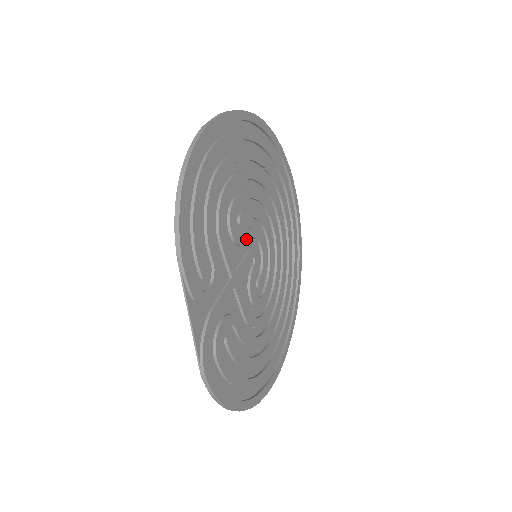
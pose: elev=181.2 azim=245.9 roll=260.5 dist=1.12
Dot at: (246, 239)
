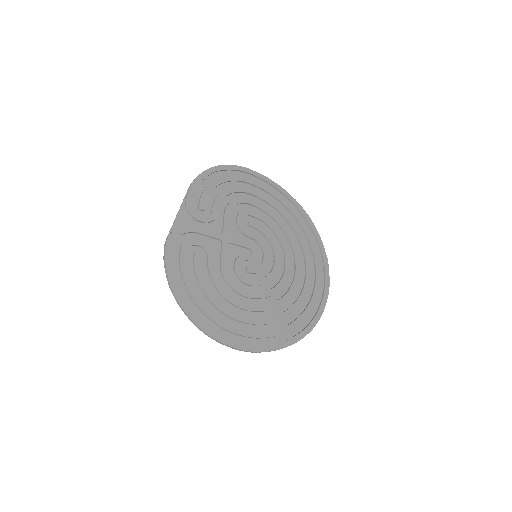
Dot at: (250, 235)
